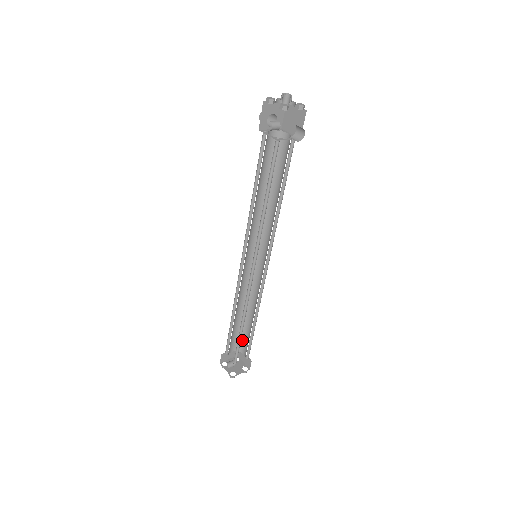
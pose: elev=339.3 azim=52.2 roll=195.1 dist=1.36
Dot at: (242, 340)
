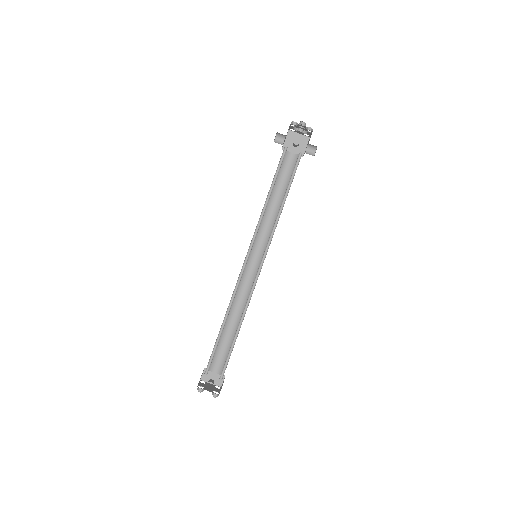
Dot at: (215, 356)
